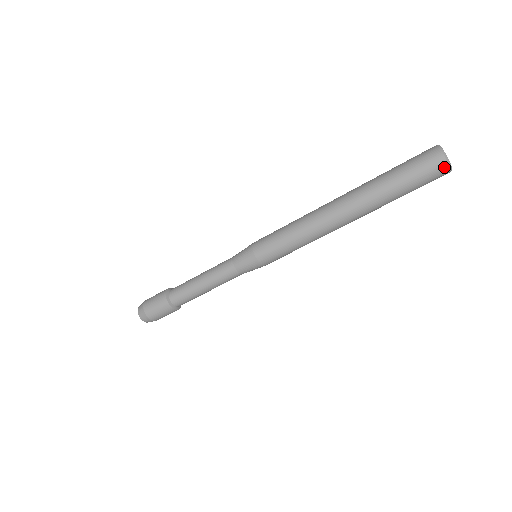
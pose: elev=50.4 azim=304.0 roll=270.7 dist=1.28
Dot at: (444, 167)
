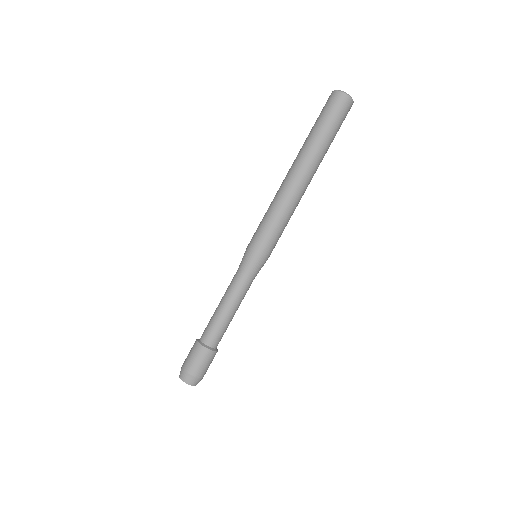
Dot at: (338, 94)
